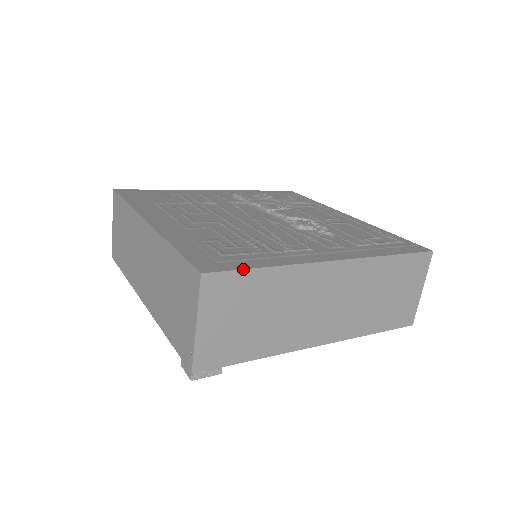
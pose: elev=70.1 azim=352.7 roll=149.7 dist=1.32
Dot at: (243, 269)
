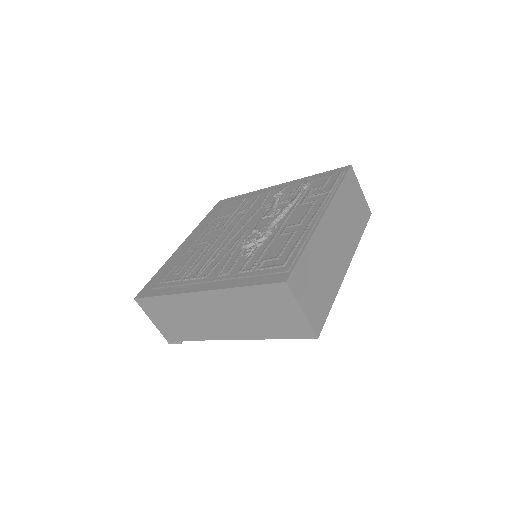
Dot at: (150, 297)
